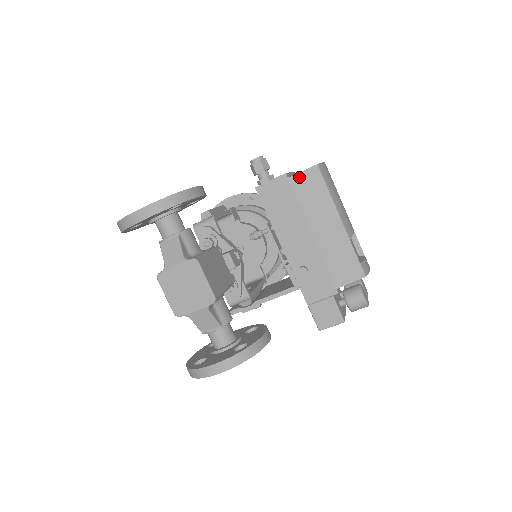
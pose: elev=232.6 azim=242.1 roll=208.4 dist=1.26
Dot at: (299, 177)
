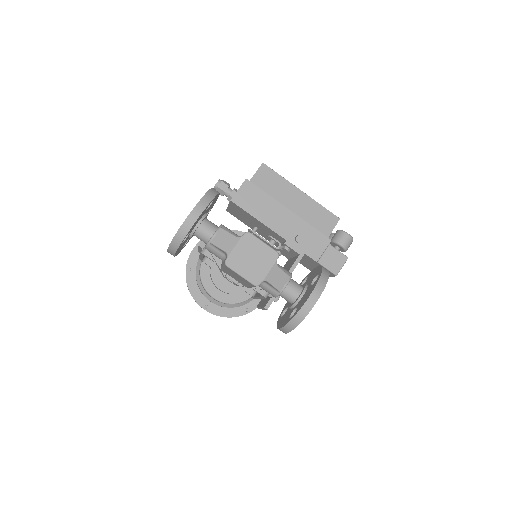
Dot at: (256, 177)
